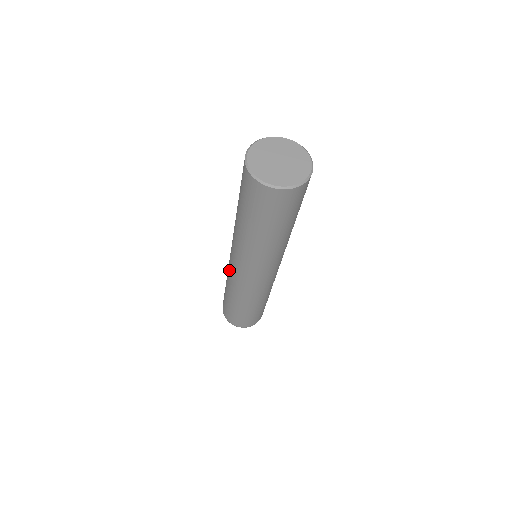
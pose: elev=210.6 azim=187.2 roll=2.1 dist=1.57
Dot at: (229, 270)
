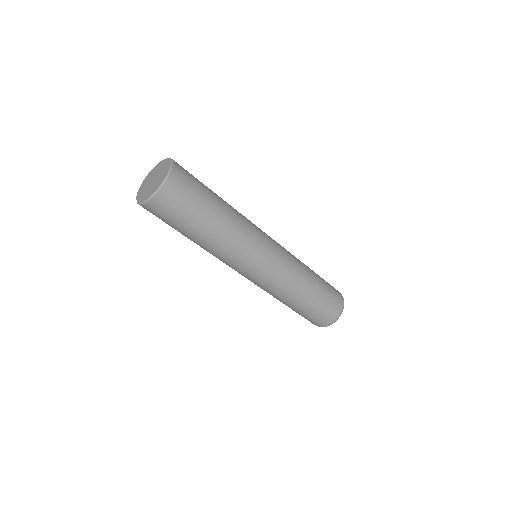
Dot at: occluded
